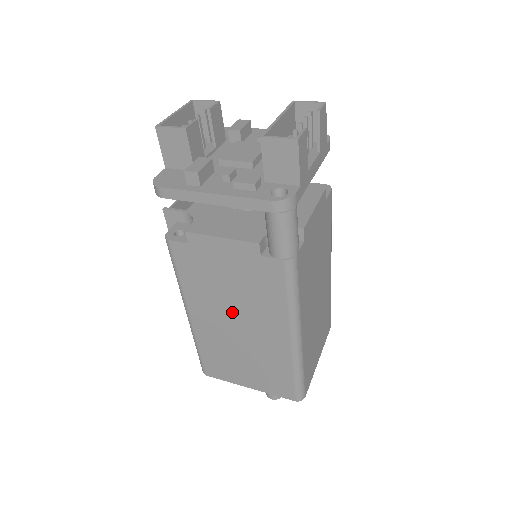
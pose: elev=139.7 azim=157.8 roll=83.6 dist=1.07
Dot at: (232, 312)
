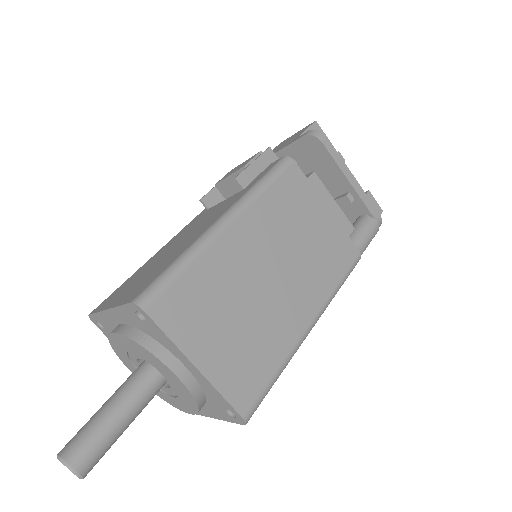
Dot at: (283, 256)
